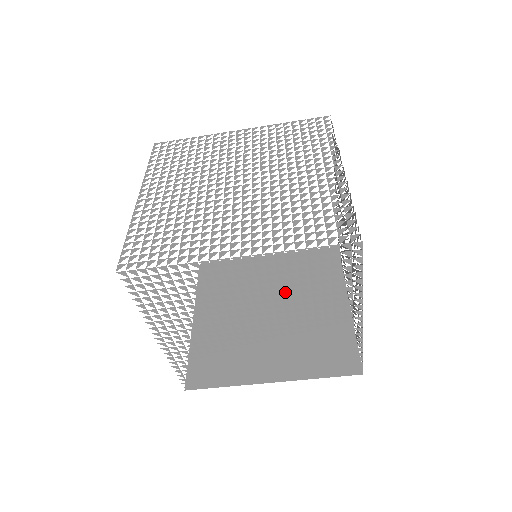
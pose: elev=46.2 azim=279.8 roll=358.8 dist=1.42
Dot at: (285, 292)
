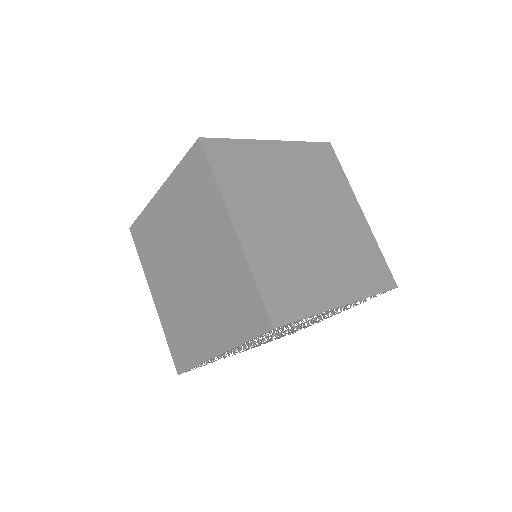
Dot at: occluded
